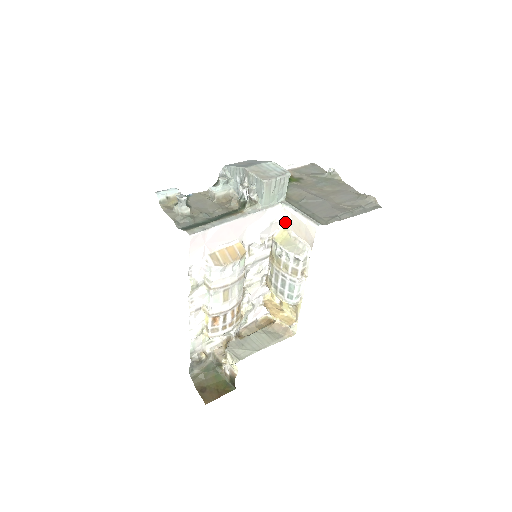
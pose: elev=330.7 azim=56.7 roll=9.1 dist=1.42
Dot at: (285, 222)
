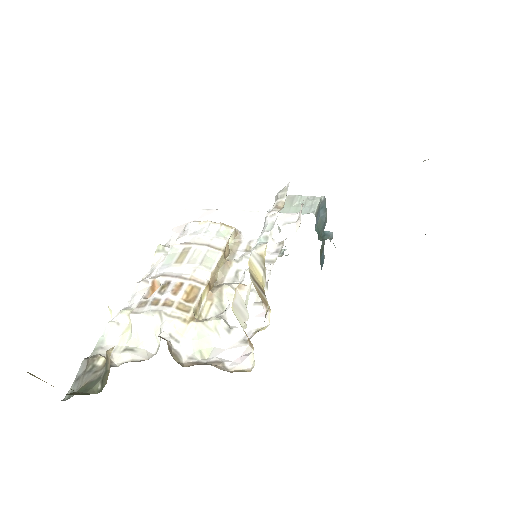
Dot at: occluded
